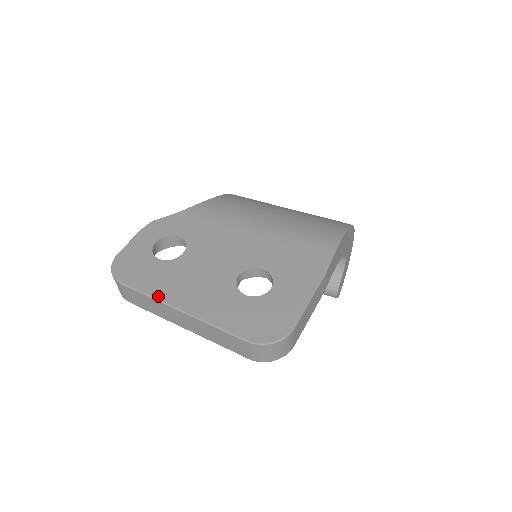
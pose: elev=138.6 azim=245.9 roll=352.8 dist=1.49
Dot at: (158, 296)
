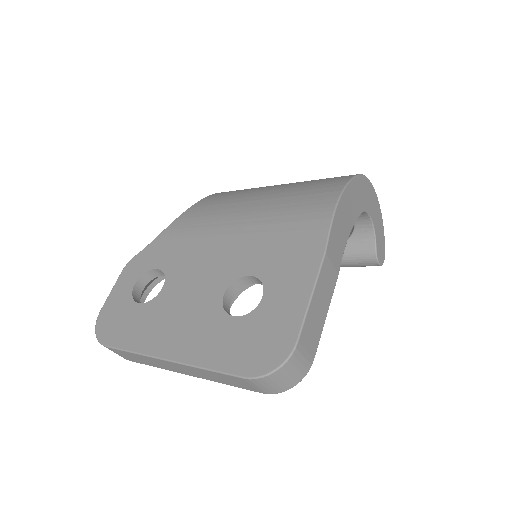
Dot at: (142, 349)
